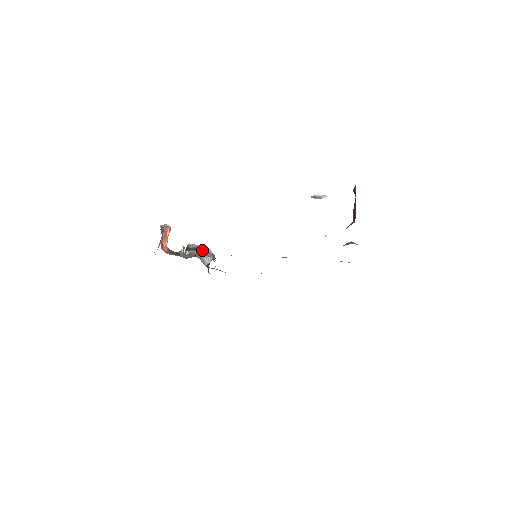
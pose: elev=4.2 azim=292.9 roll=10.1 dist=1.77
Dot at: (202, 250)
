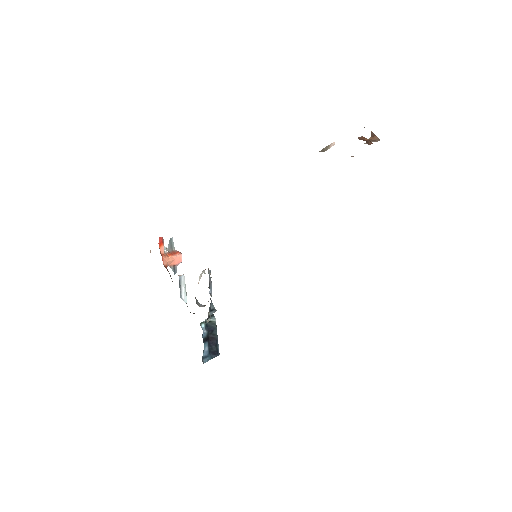
Dot at: occluded
